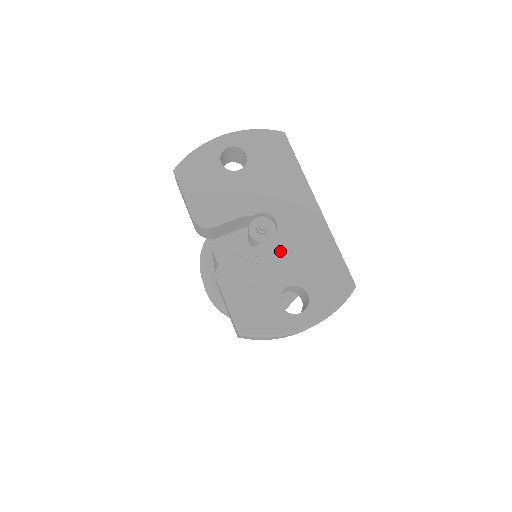
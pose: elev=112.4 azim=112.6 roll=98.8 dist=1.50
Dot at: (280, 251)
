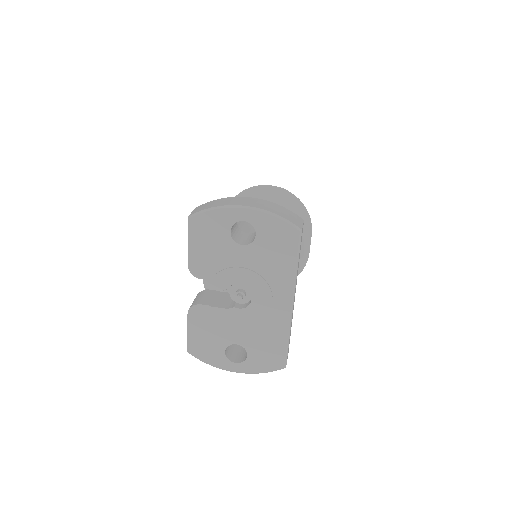
Dot at: (243, 321)
